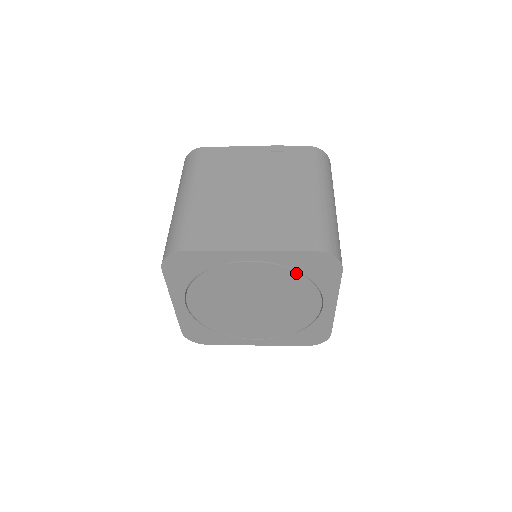
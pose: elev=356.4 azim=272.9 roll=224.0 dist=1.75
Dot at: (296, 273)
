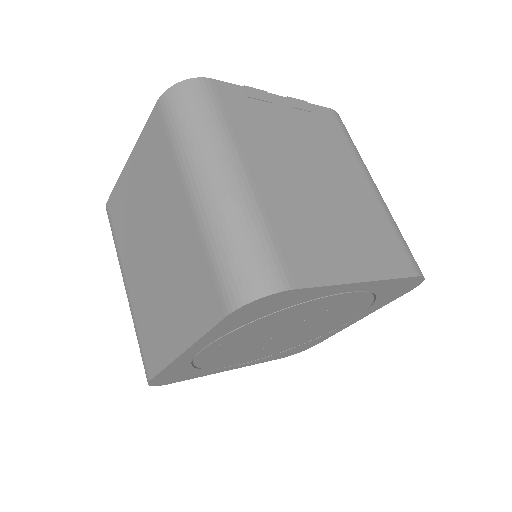
Dot at: (371, 298)
